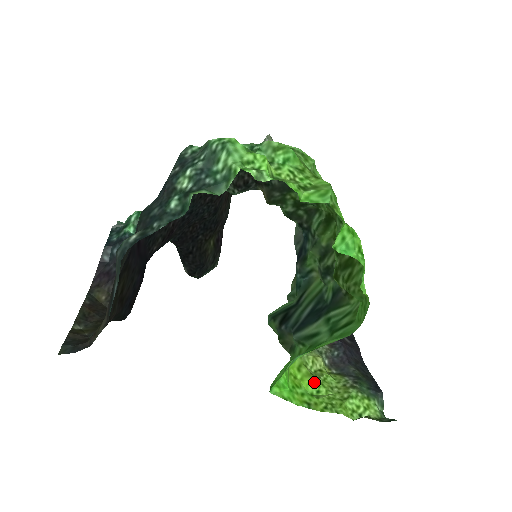
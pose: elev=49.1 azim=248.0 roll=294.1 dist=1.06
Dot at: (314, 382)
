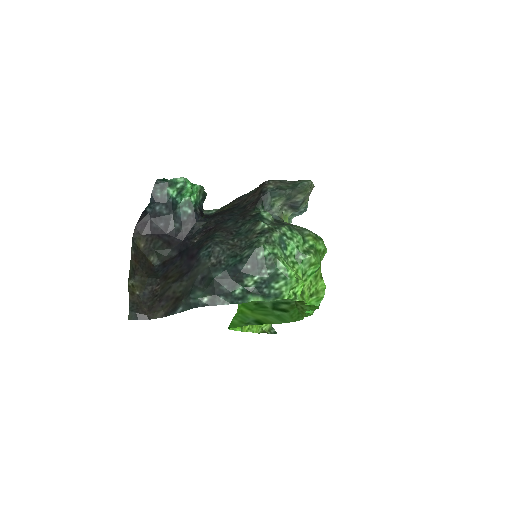
Dot at: occluded
